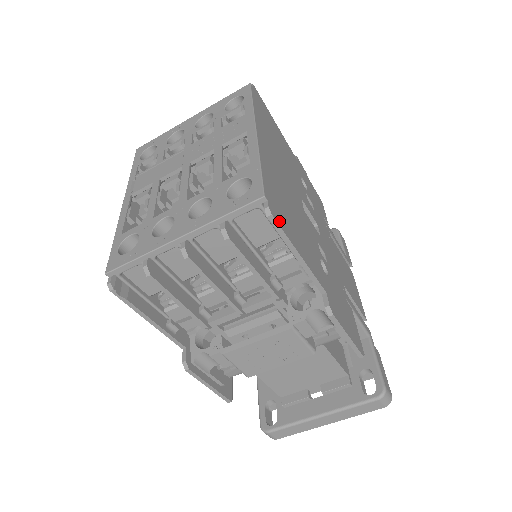
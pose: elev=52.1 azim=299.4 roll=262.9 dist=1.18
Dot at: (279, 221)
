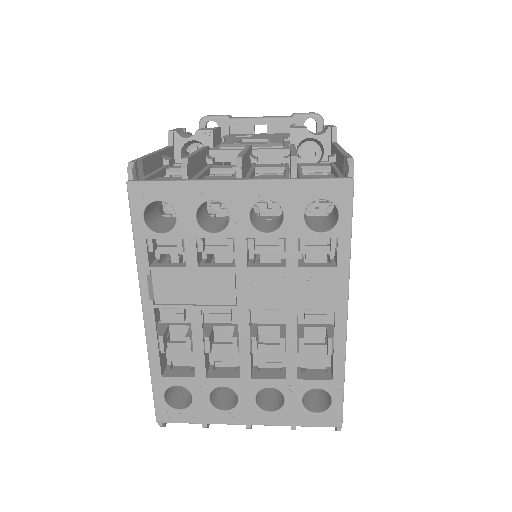
Dot at: occluded
